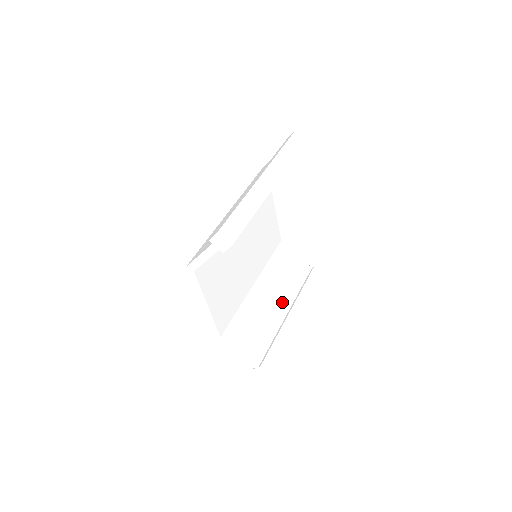
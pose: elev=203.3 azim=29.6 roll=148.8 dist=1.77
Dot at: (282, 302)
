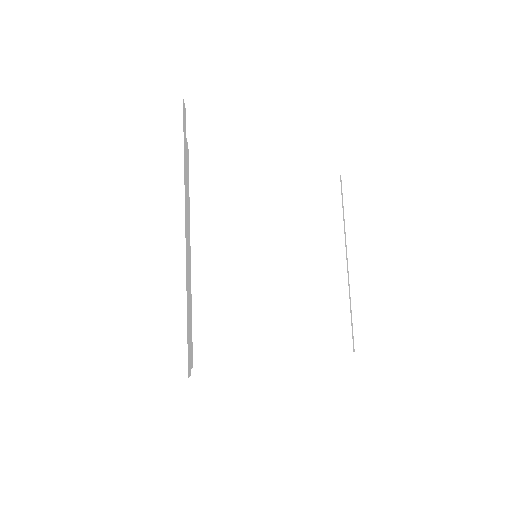
Dot at: (331, 253)
